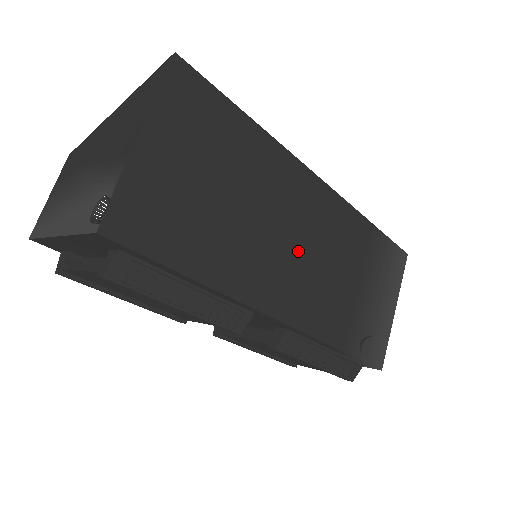
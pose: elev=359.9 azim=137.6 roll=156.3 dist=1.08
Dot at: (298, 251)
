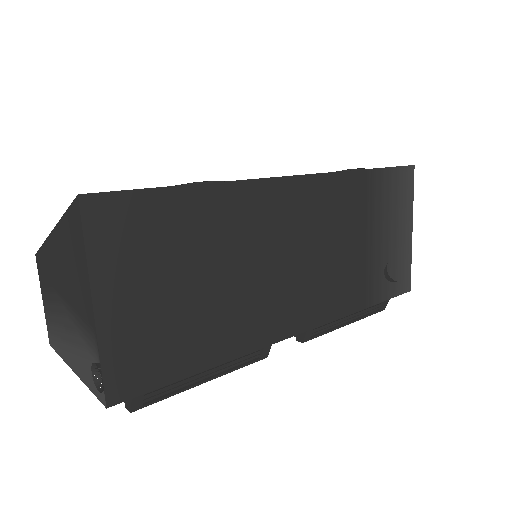
Dot at: (294, 264)
